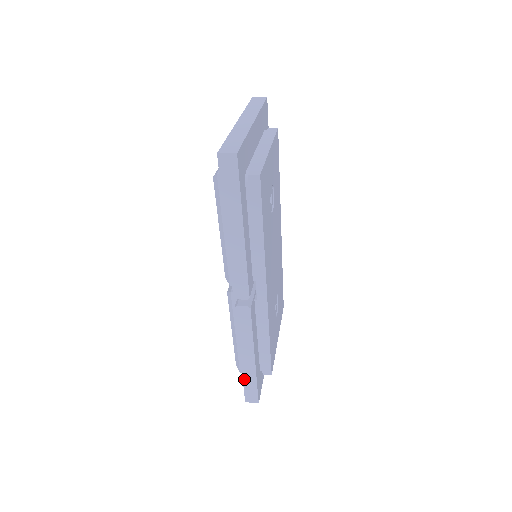
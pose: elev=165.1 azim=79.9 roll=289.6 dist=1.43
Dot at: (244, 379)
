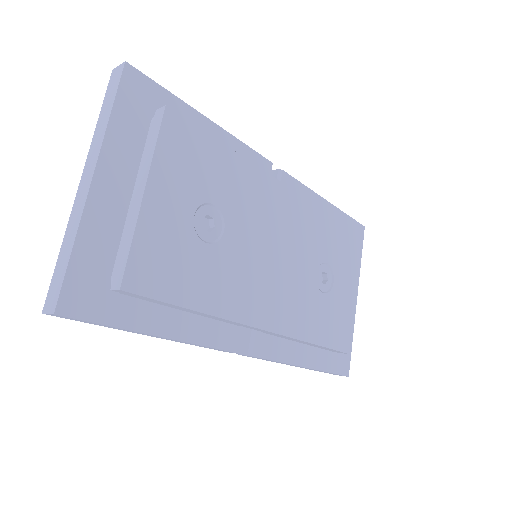
Dot at: (314, 370)
